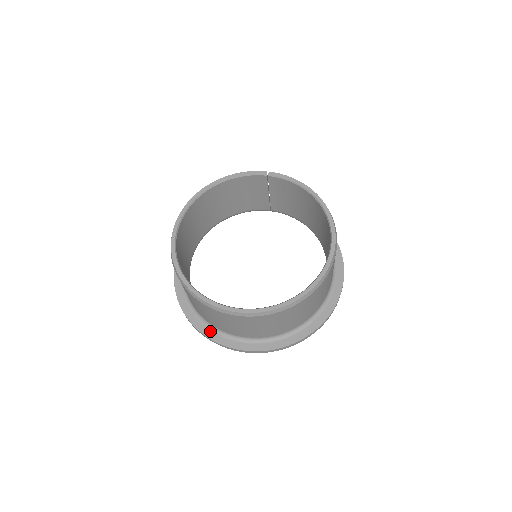
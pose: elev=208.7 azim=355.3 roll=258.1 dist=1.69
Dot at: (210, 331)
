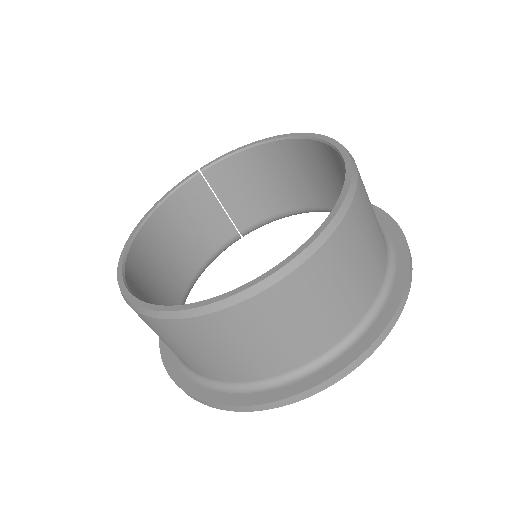
Dot at: (272, 391)
